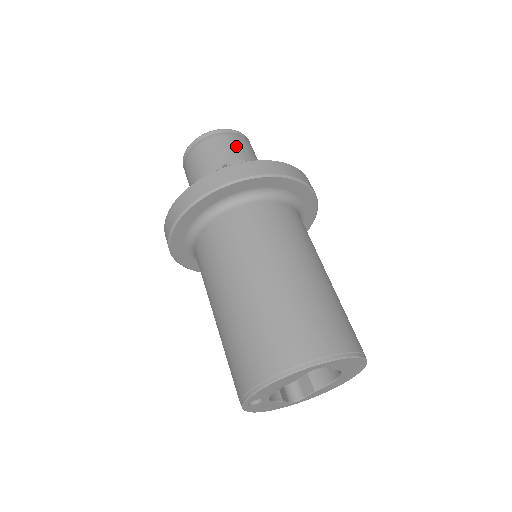
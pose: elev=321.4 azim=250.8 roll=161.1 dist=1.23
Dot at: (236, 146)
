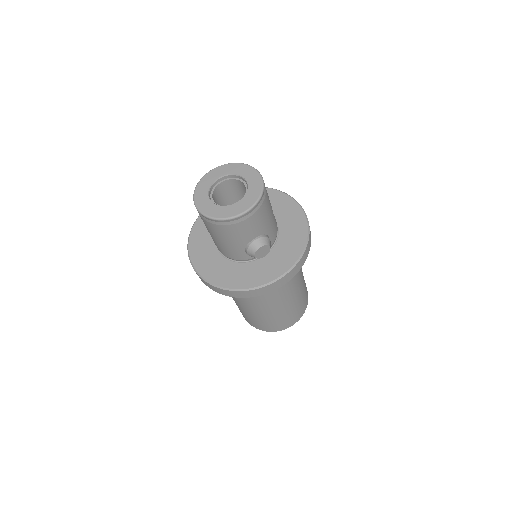
Dot at: (259, 222)
